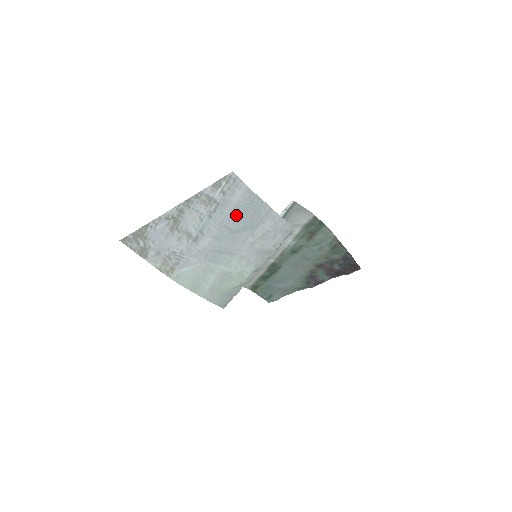
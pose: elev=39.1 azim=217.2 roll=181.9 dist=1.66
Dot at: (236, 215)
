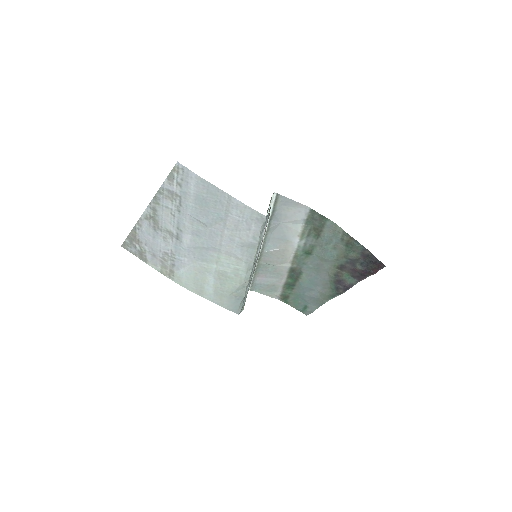
Dot at: (201, 207)
